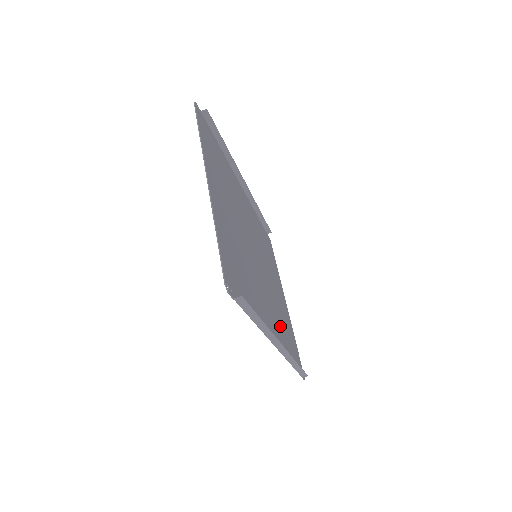
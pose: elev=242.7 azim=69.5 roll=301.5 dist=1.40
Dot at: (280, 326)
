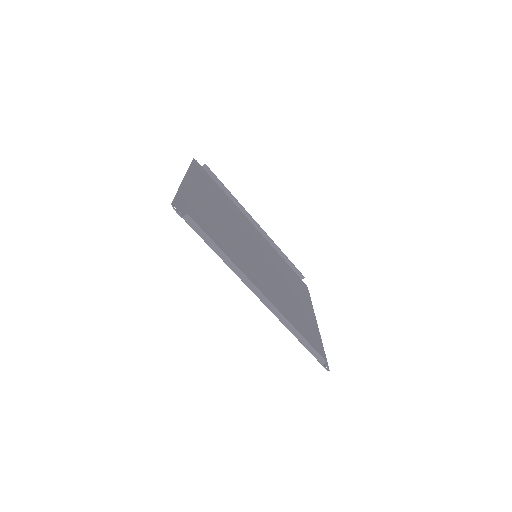
Dot at: (283, 307)
